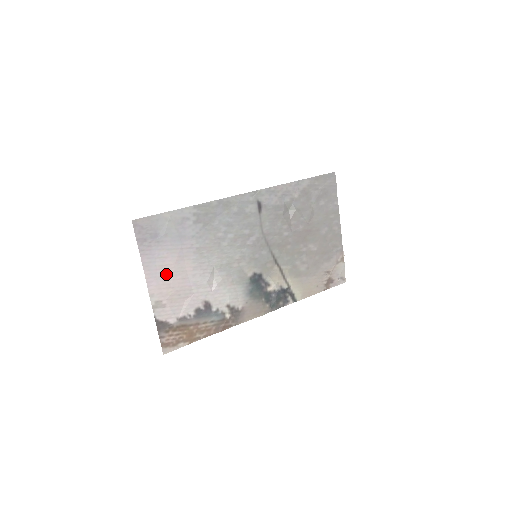
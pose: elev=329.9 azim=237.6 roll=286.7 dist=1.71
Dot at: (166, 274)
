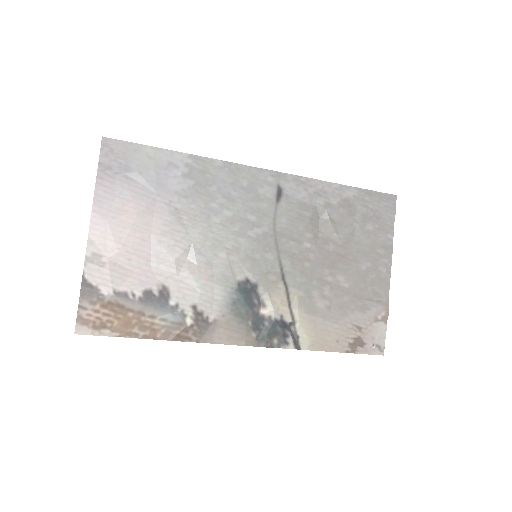
Dot at: (121, 223)
